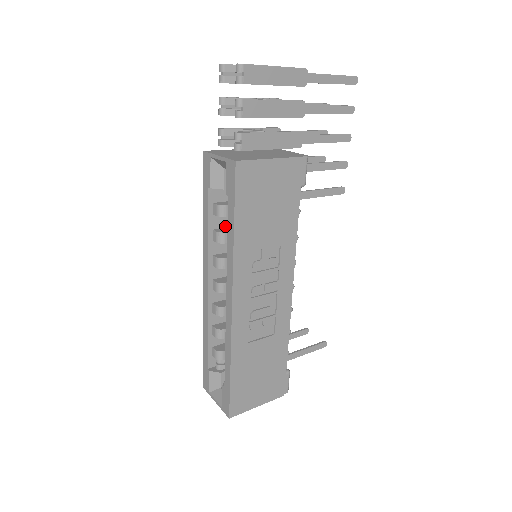
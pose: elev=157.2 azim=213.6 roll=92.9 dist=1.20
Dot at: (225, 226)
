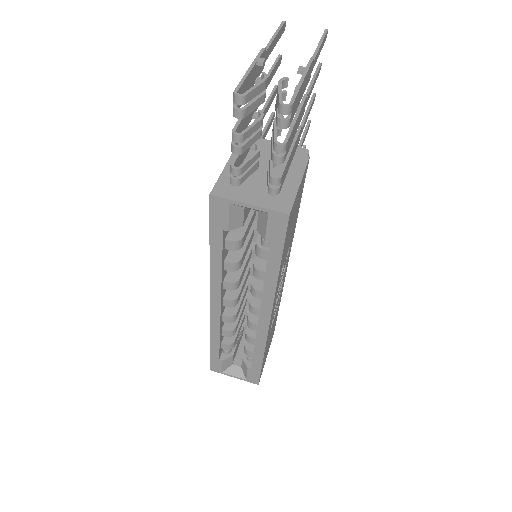
Dot at: occluded
